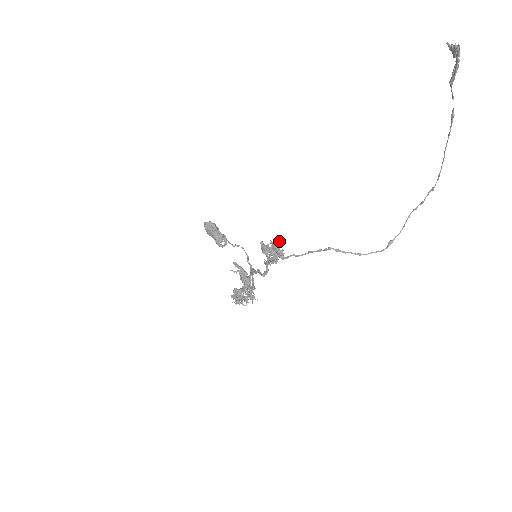
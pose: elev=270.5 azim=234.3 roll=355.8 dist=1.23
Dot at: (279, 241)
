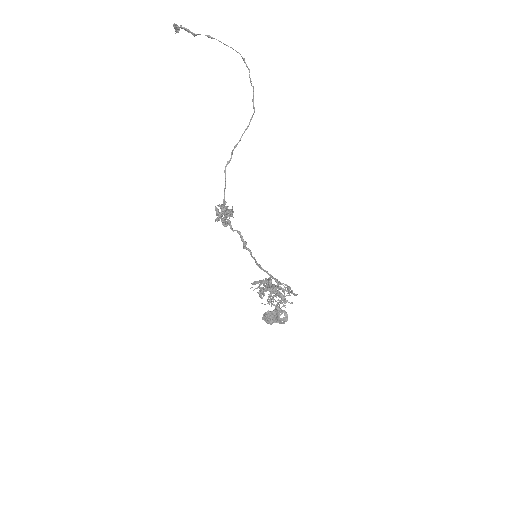
Dot at: (226, 206)
